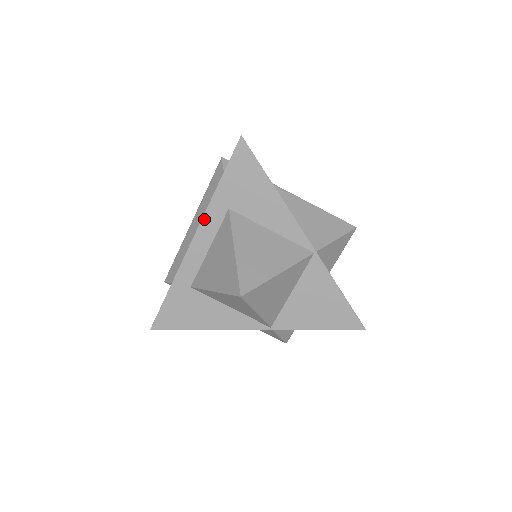
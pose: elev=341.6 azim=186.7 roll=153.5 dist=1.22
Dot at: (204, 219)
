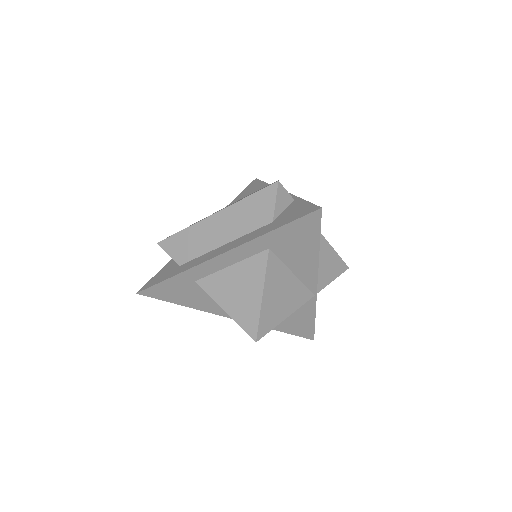
Dot at: (241, 246)
